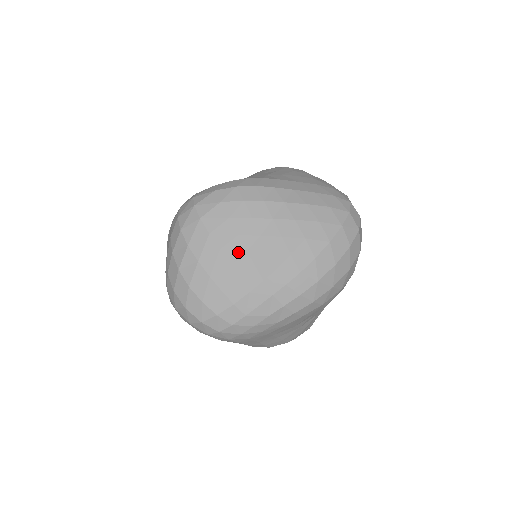
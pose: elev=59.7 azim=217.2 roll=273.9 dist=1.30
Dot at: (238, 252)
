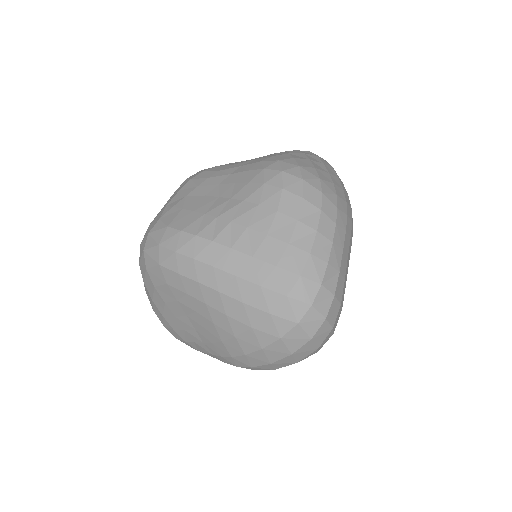
Dot at: (180, 312)
